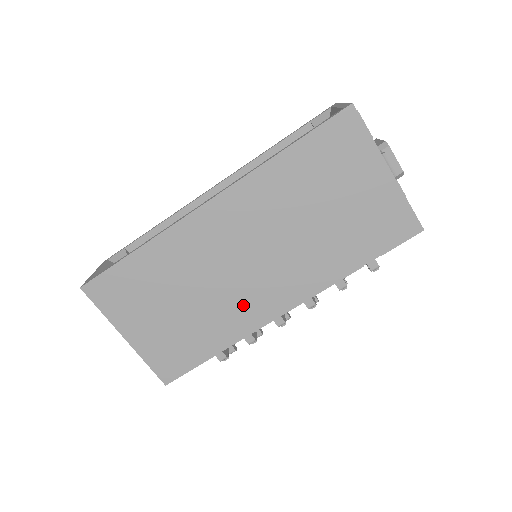
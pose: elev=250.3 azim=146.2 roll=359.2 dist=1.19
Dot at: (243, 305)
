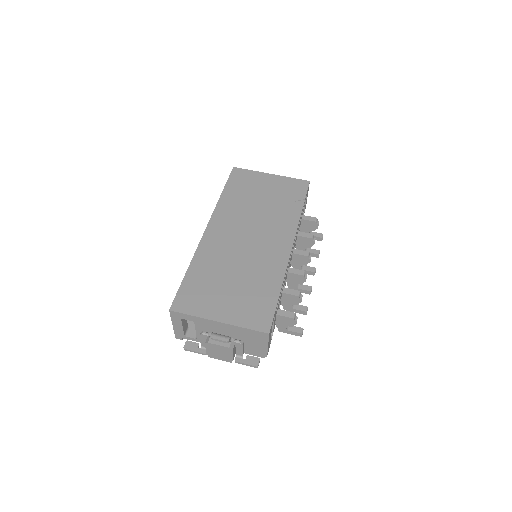
Dot at: (267, 258)
